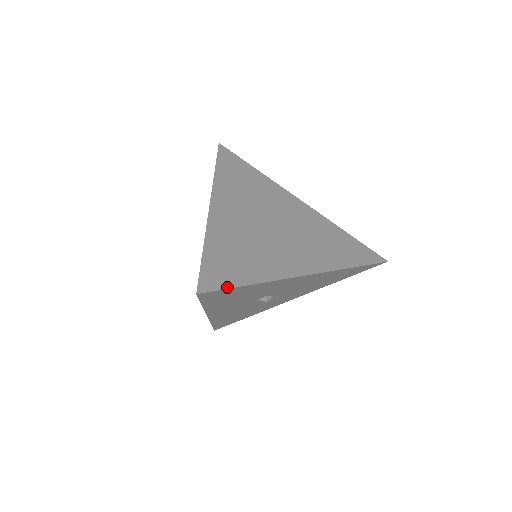
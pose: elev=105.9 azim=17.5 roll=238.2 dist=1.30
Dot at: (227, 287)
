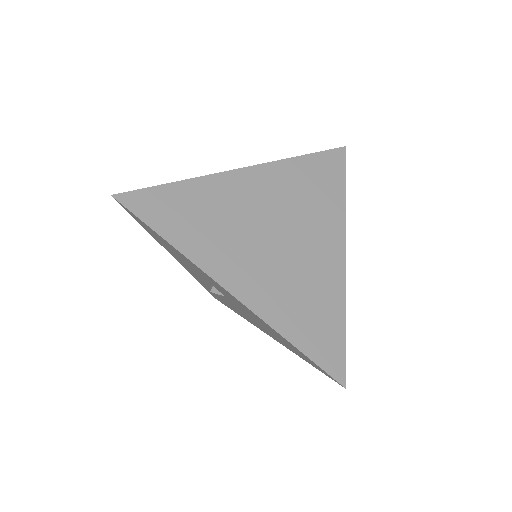
Dot at: (142, 218)
